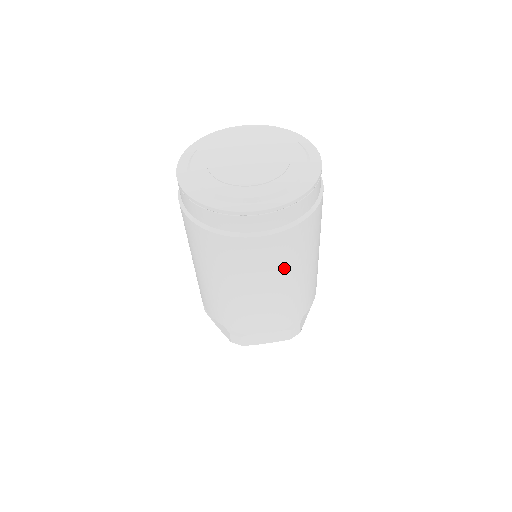
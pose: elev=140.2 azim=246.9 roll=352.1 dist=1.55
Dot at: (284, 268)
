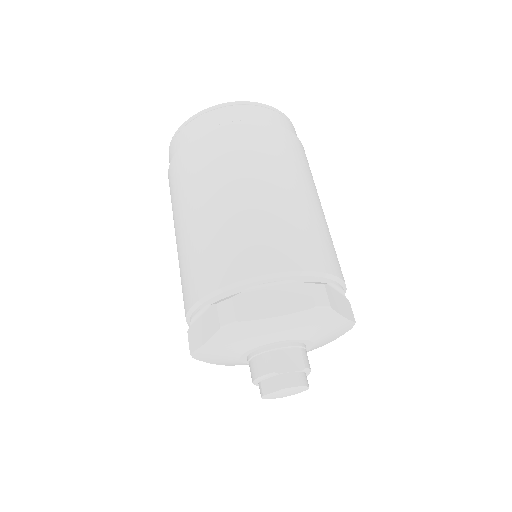
Dot at: occluded
